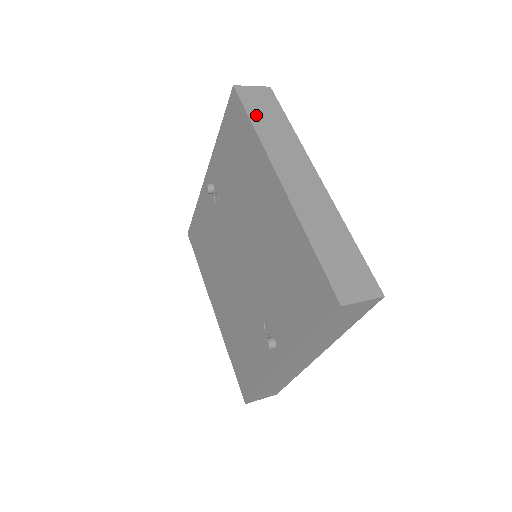
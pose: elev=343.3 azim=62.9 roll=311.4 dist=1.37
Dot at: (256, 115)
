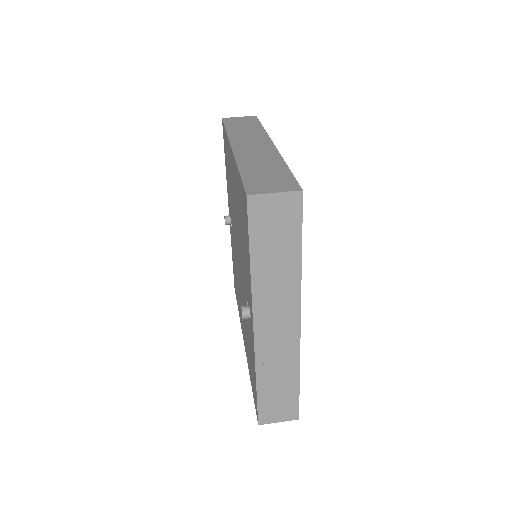
Dot at: (232, 126)
